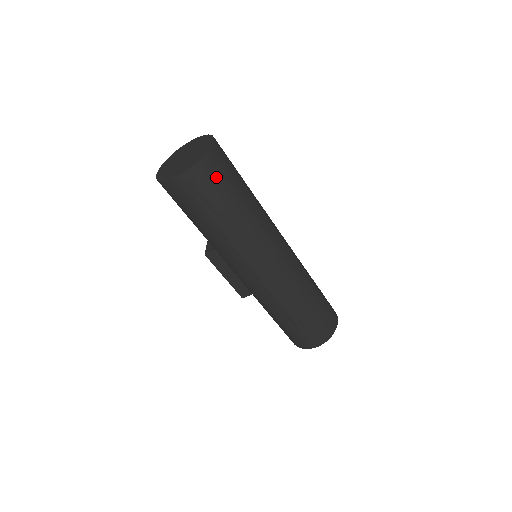
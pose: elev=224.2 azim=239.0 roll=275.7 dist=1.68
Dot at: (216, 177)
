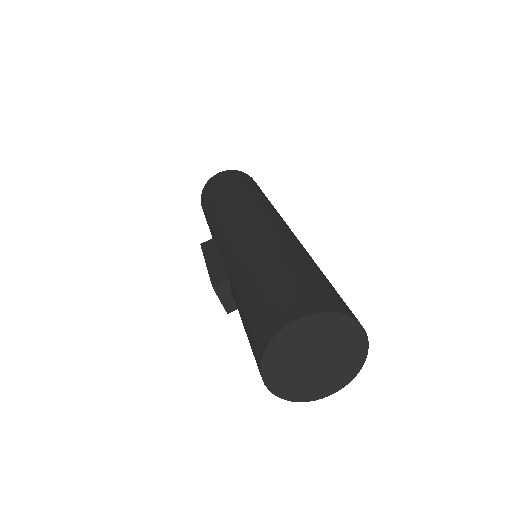
Dot at: (247, 178)
